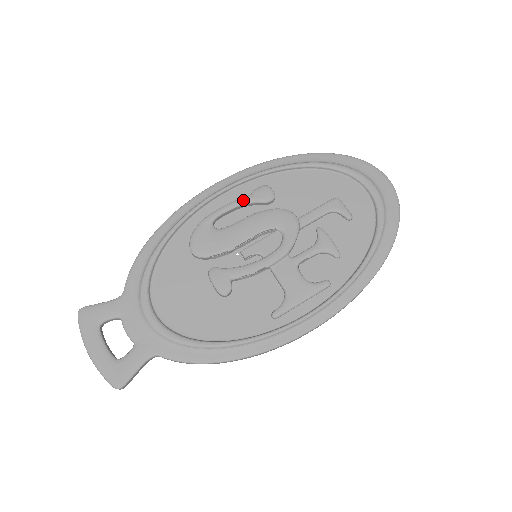
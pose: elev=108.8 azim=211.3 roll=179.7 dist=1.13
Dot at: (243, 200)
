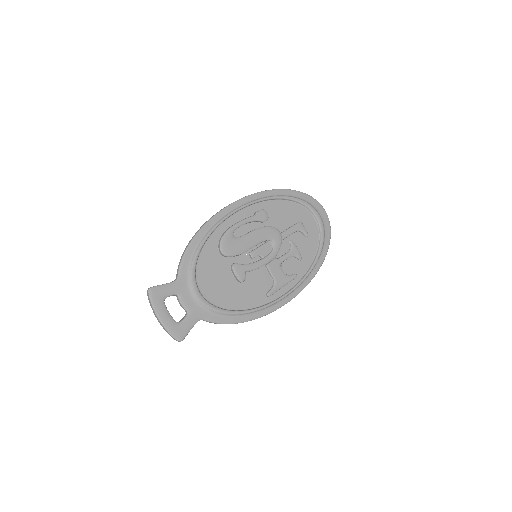
Dot at: (251, 219)
